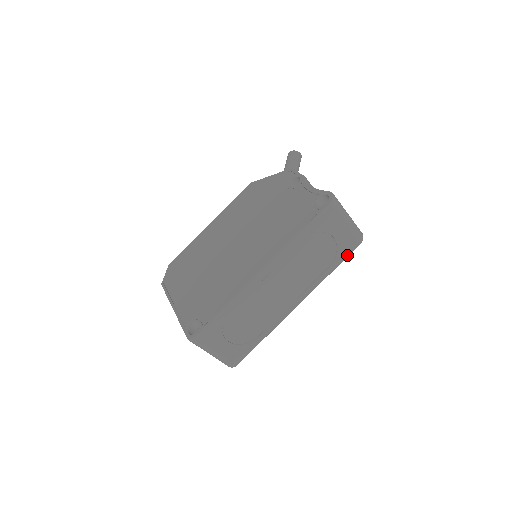
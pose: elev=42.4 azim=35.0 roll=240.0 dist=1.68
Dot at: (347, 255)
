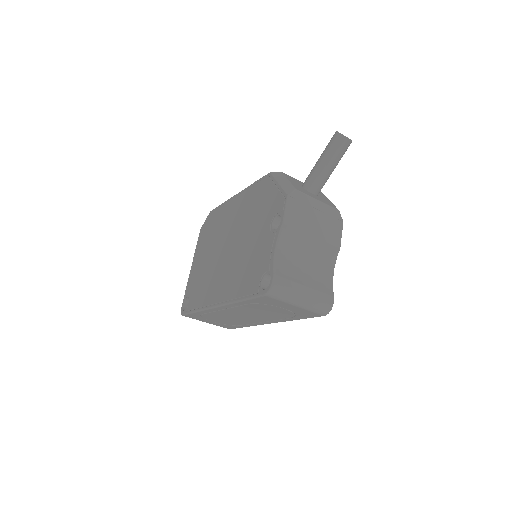
Dot at: (310, 317)
